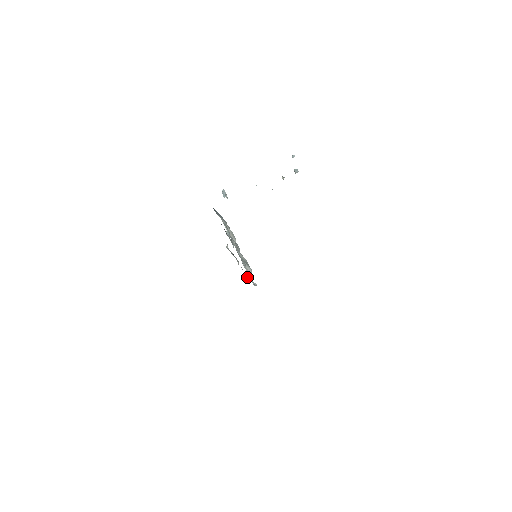
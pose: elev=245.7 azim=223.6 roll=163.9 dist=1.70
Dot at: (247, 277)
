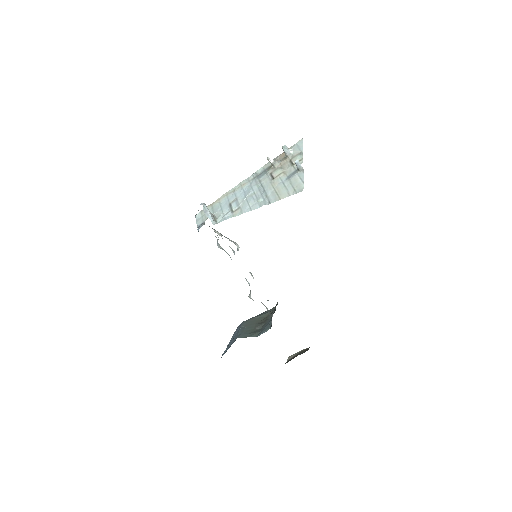
Dot at: occluded
